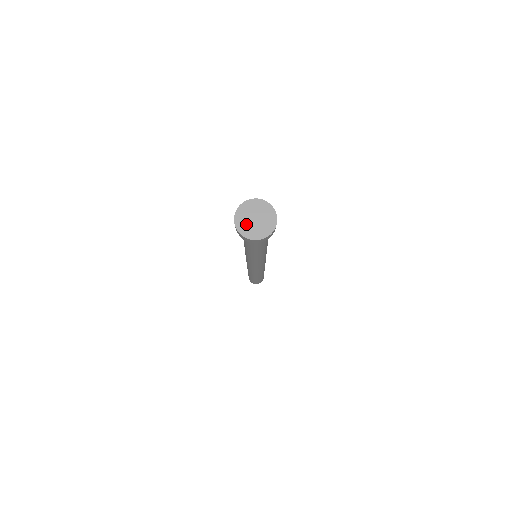
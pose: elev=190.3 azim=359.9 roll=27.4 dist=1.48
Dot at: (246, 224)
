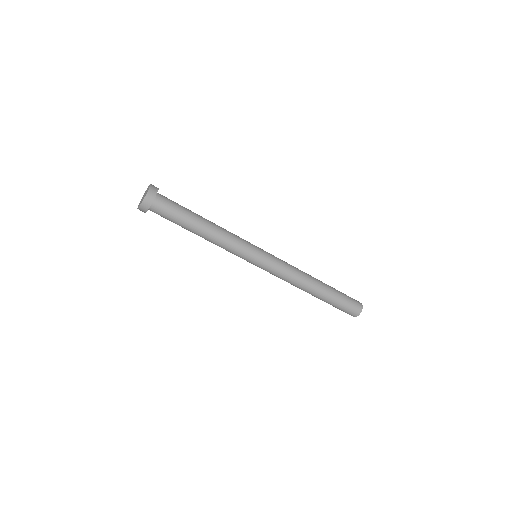
Dot at: occluded
